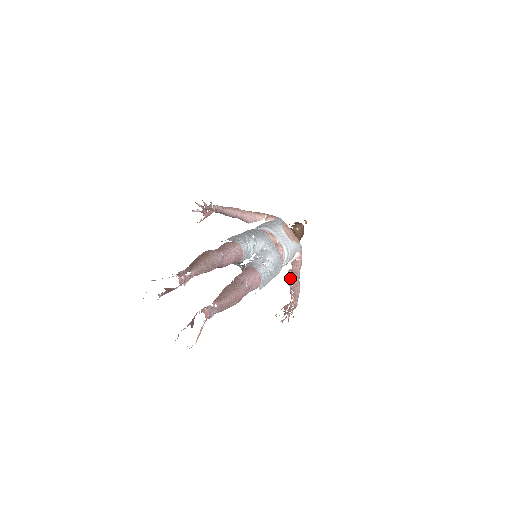
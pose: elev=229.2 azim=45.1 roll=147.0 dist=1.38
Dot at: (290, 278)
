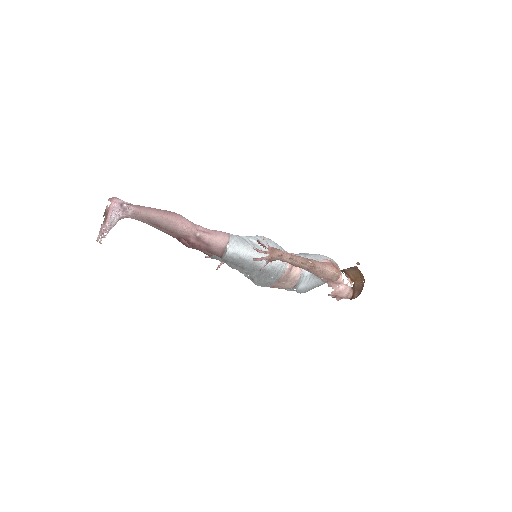
Dot at: occluded
